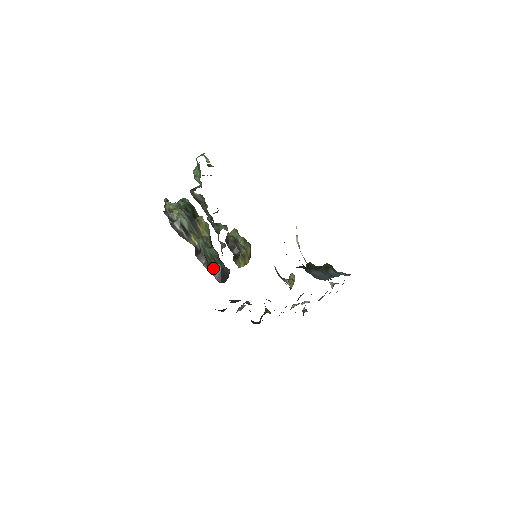
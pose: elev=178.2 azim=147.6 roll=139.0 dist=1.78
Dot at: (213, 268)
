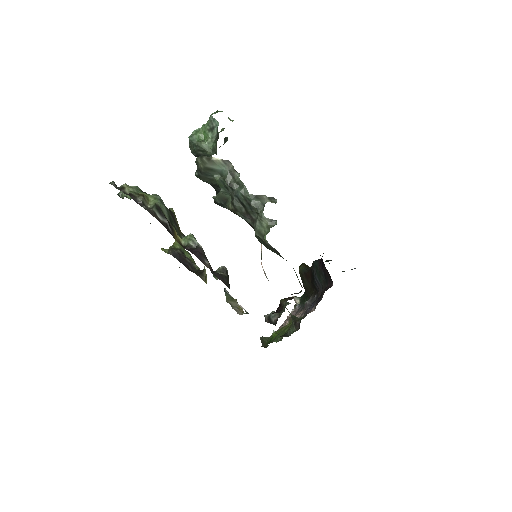
Dot at: (216, 271)
